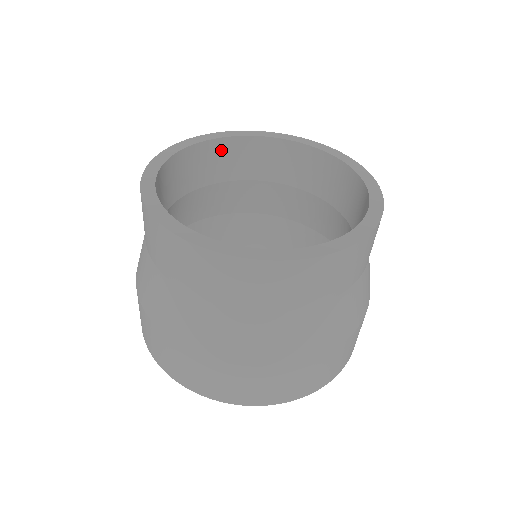
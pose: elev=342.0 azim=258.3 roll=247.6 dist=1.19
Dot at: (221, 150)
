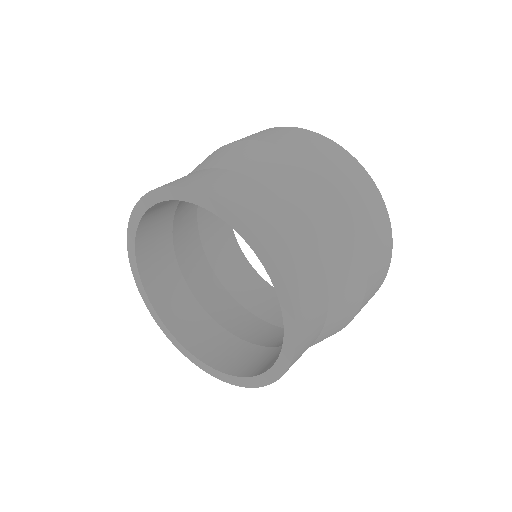
Dot at: occluded
